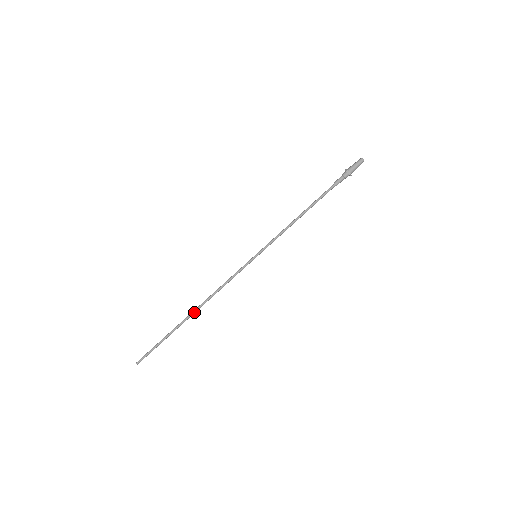
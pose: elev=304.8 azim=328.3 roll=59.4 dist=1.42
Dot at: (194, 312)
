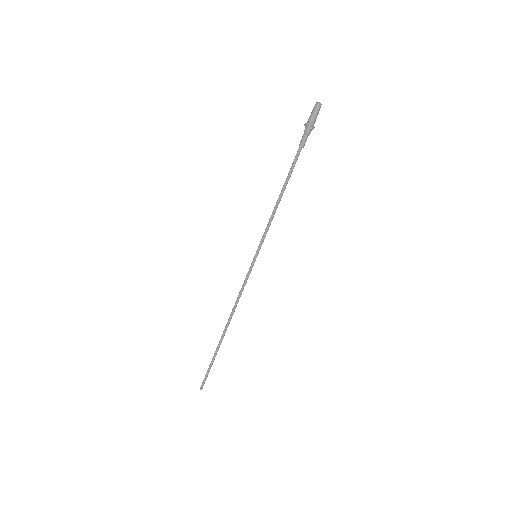
Dot at: (225, 329)
